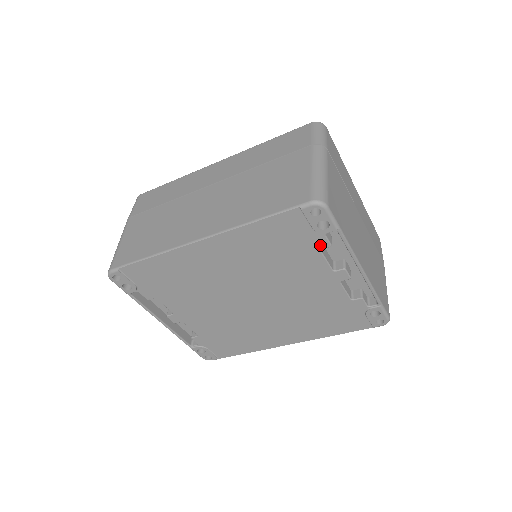
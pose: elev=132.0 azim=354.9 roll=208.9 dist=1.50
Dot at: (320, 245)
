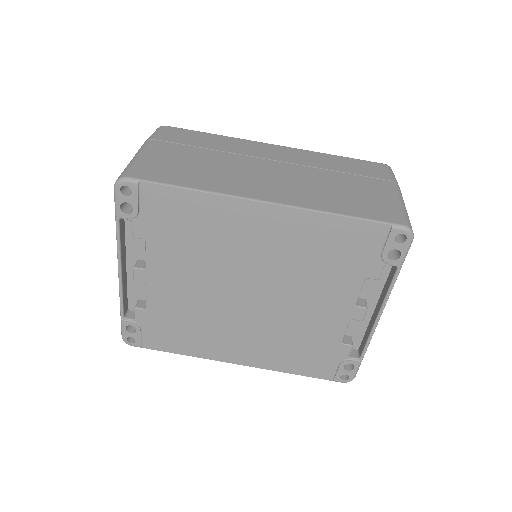
Dot at: (371, 273)
